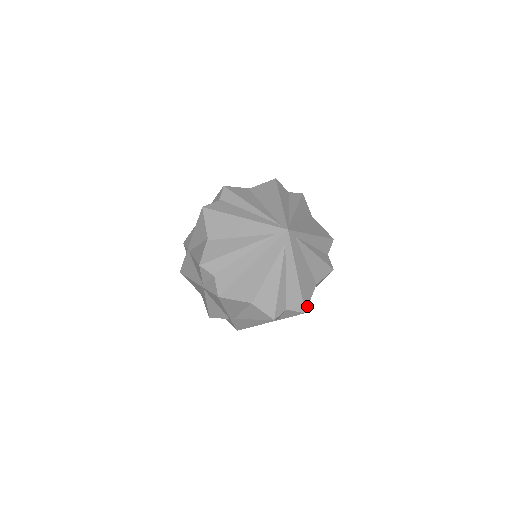
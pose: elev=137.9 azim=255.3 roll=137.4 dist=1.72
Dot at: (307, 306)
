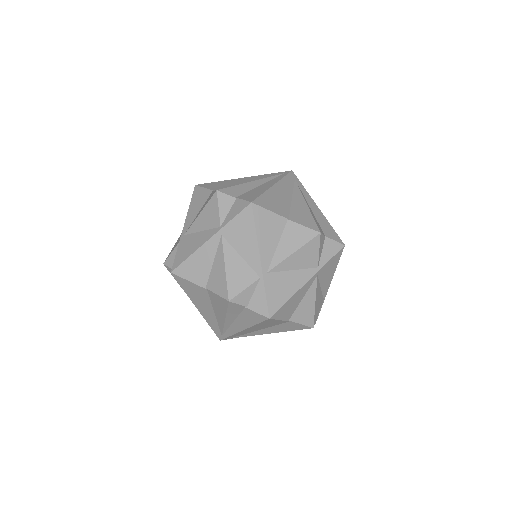
Dot at: occluded
